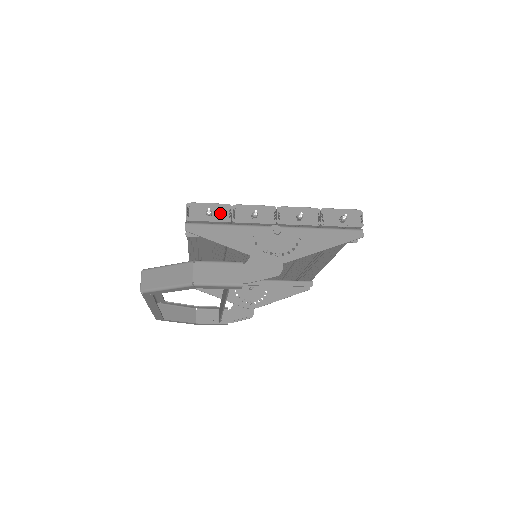
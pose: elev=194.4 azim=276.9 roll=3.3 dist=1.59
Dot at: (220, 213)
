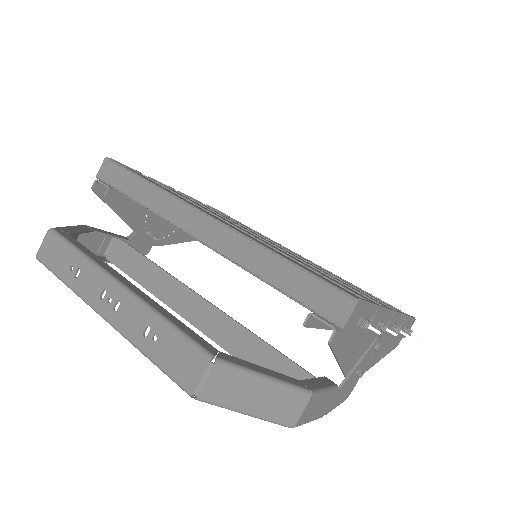
Dot at: (367, 319)
